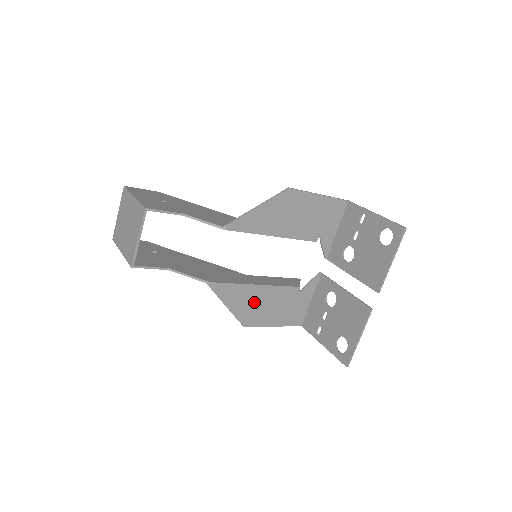
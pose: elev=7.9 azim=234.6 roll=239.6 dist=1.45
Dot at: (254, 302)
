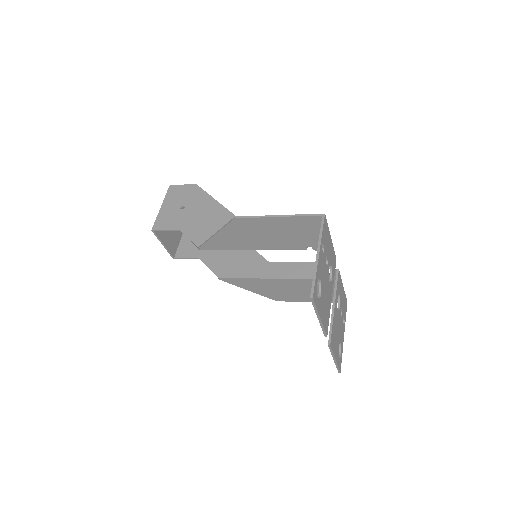
Dot at: (272, 288)
